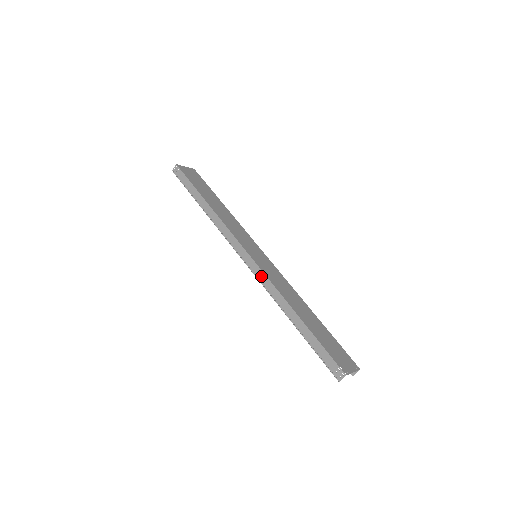
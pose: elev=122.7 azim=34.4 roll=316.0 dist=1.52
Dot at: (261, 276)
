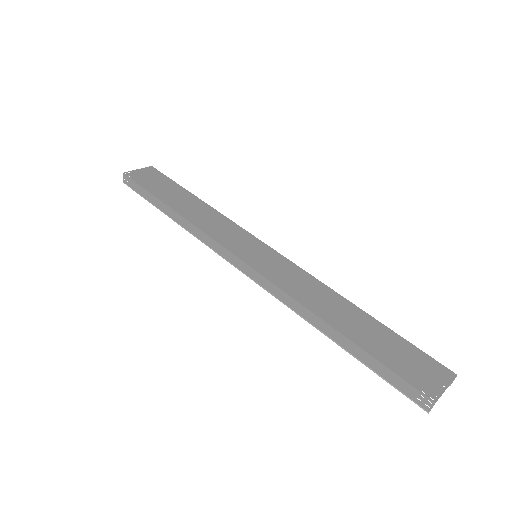
Dot at: (268, 286)
